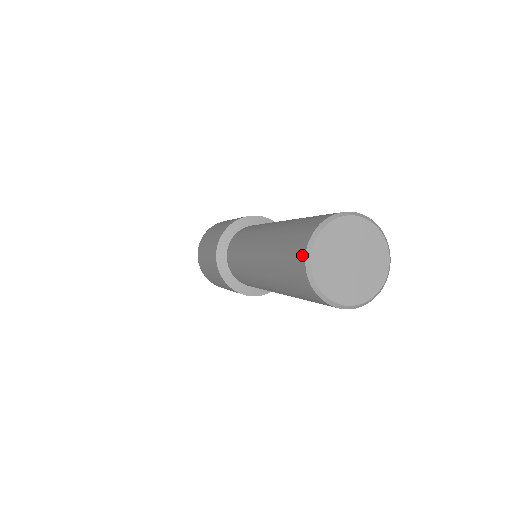
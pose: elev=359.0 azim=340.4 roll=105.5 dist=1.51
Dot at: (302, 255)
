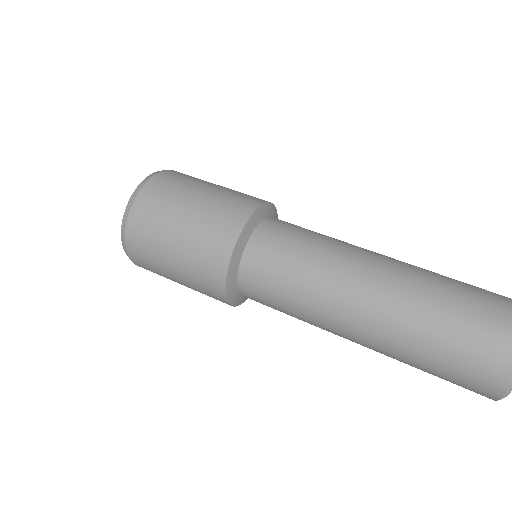
Dot at: out of frame
